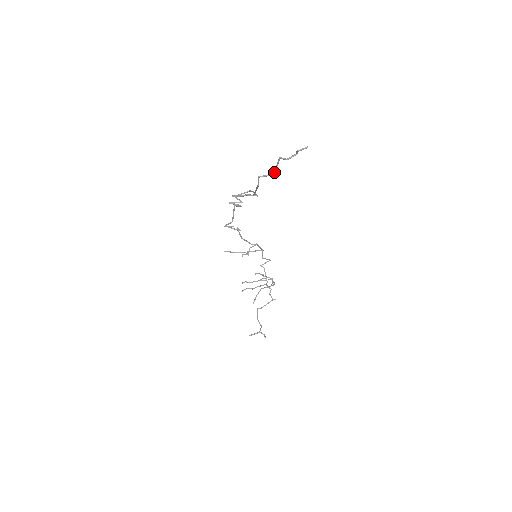
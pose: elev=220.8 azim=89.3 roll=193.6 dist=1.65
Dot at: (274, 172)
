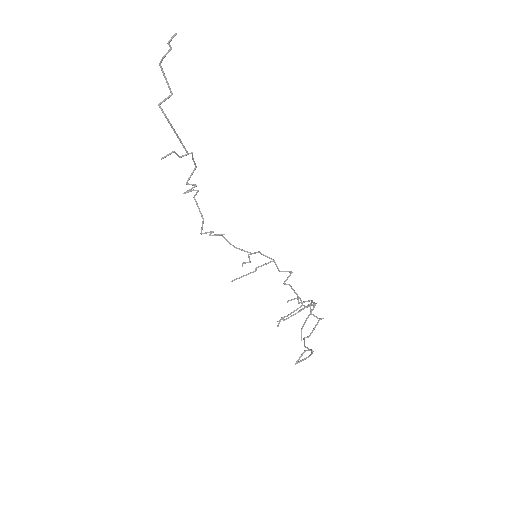
Dot at: occluded
